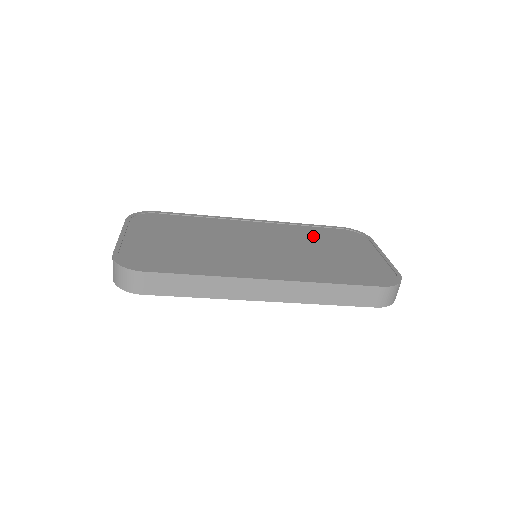
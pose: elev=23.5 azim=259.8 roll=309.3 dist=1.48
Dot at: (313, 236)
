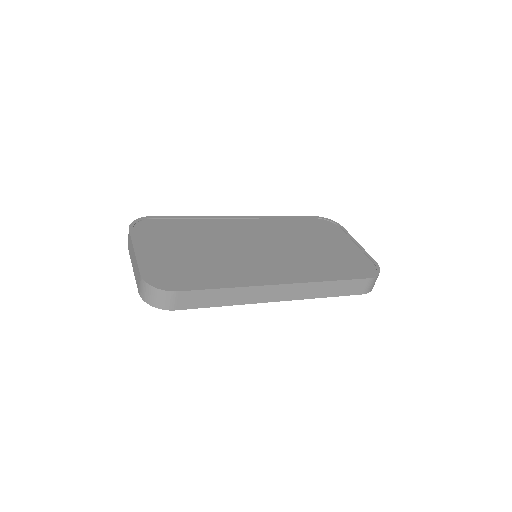
Dot at: (297, 230)
